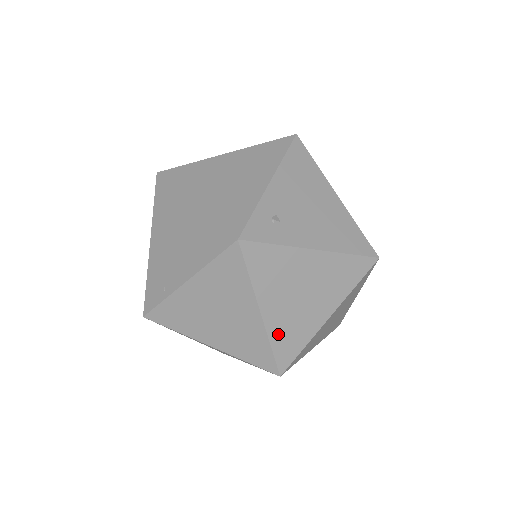
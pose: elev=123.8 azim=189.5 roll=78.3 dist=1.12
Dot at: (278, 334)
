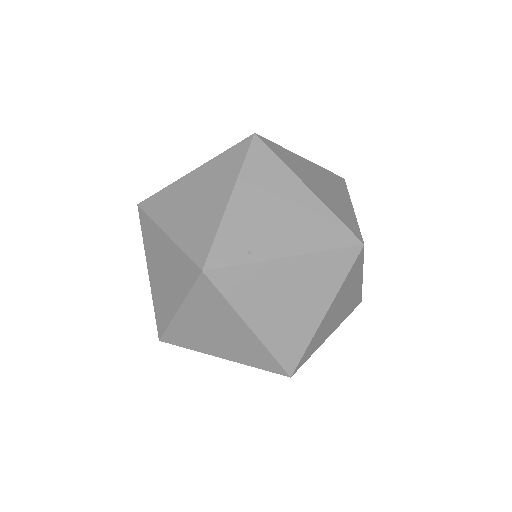
Dot at: (316, 337)
